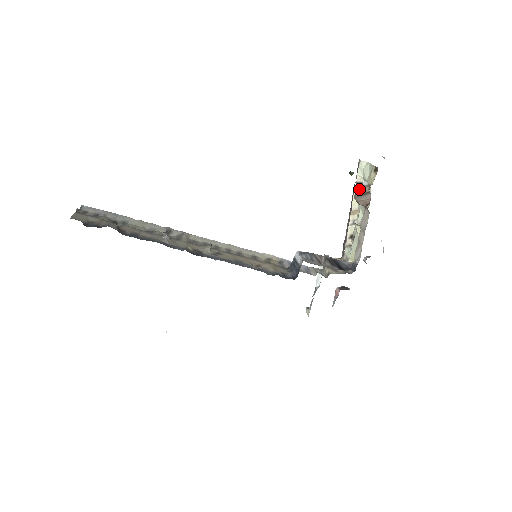
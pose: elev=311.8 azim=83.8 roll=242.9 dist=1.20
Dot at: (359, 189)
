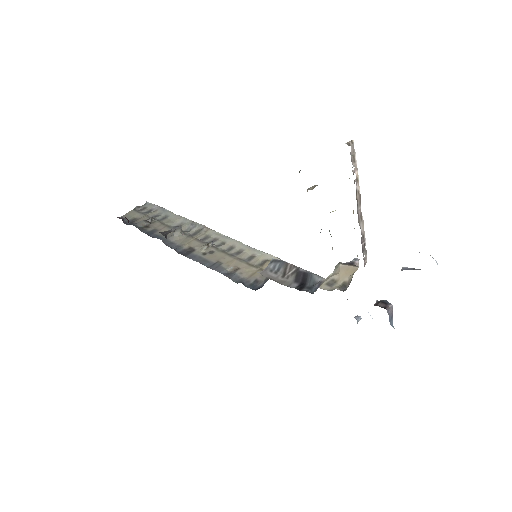
Dot at: (307, 191)
